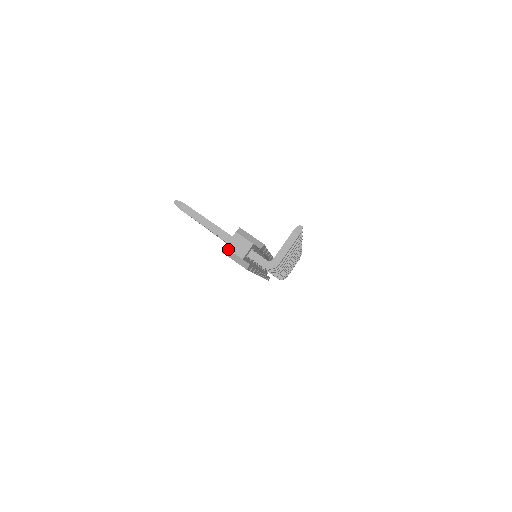
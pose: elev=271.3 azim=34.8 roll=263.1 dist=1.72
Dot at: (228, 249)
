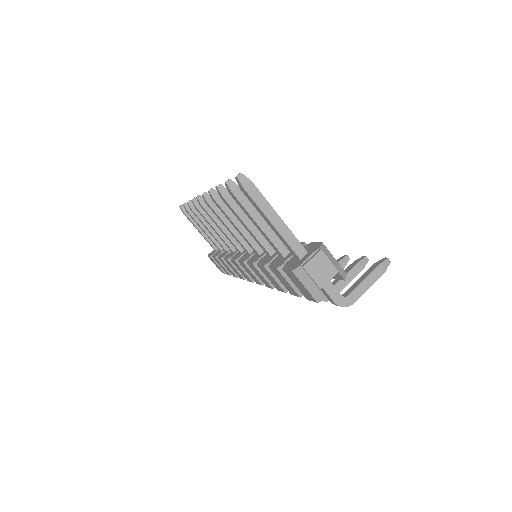
Dot at: (305, 270)
